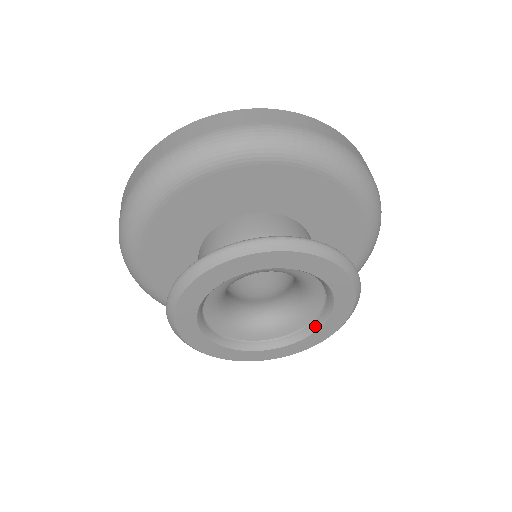
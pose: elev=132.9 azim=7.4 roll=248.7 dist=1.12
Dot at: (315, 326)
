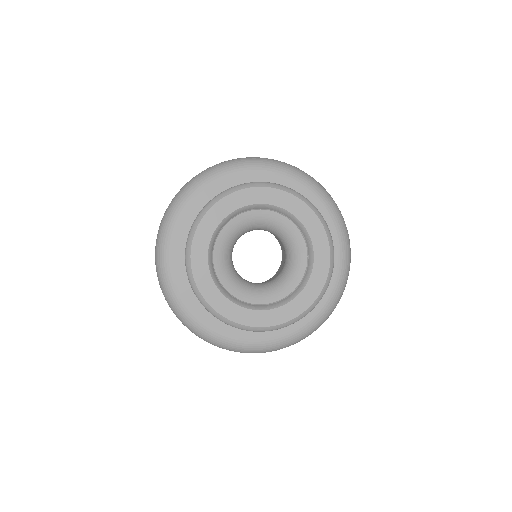
Dot at: (310, 253)
